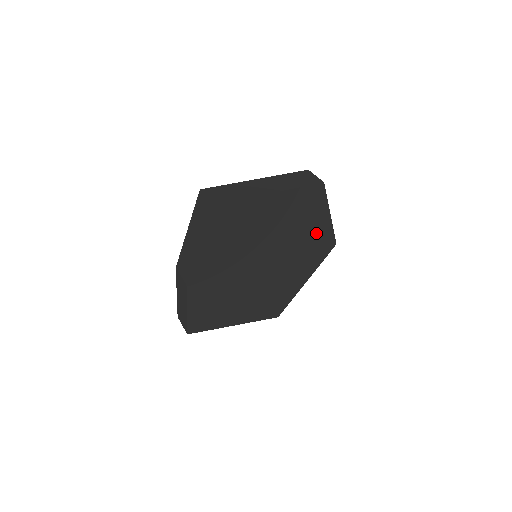
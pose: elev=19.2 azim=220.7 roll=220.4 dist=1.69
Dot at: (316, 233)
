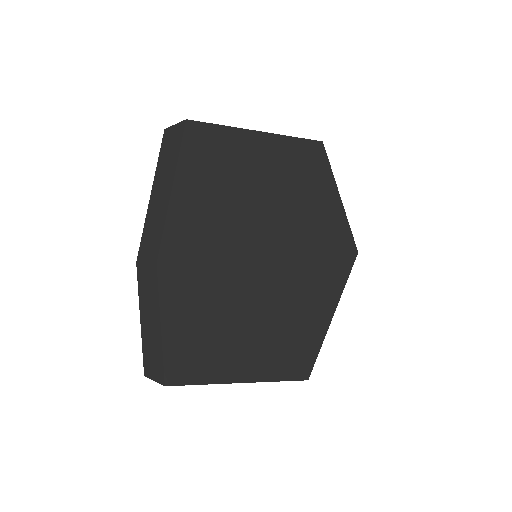
Dot at: (329, 224)
